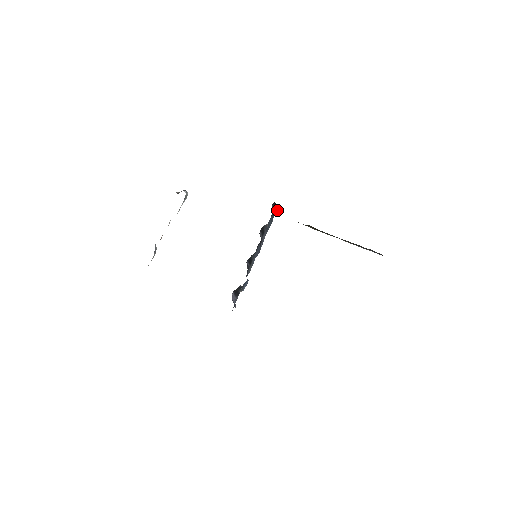
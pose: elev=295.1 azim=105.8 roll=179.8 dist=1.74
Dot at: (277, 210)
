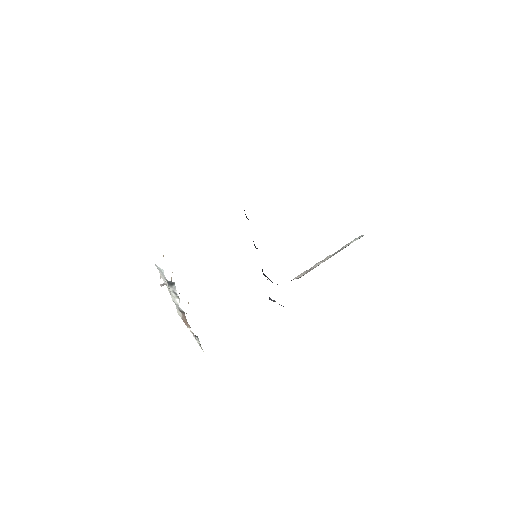
Dot at: occluded
